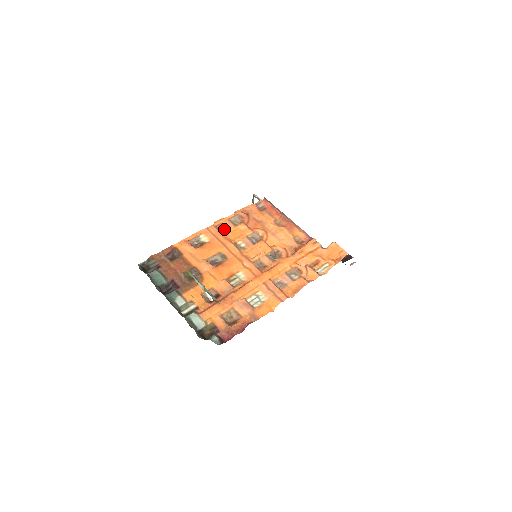
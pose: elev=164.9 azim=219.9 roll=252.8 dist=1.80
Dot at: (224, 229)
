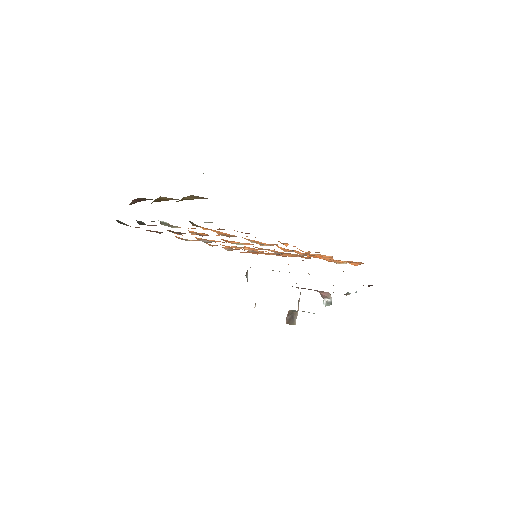
Dot at: occluded
